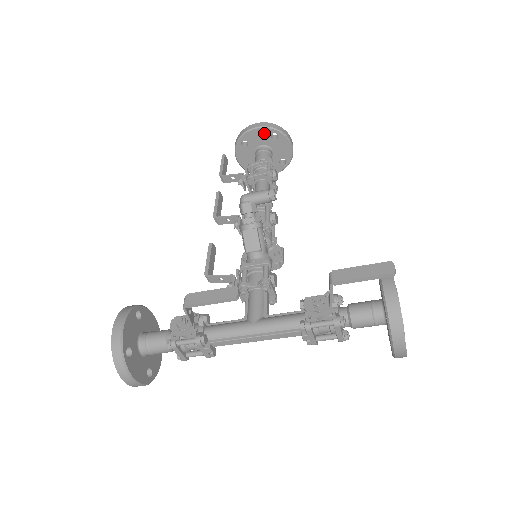
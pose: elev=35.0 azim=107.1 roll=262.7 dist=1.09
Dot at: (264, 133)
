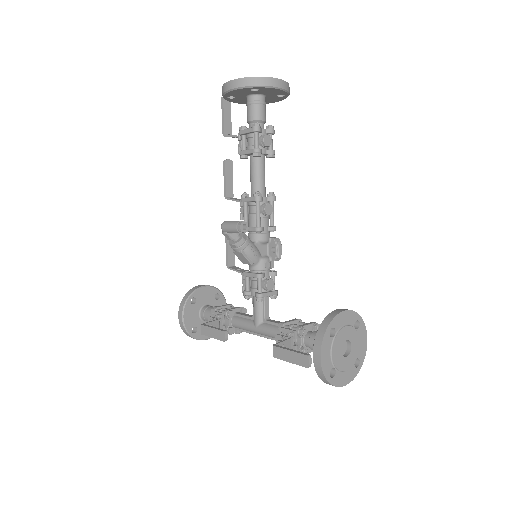
Dot at: (242, 90)
